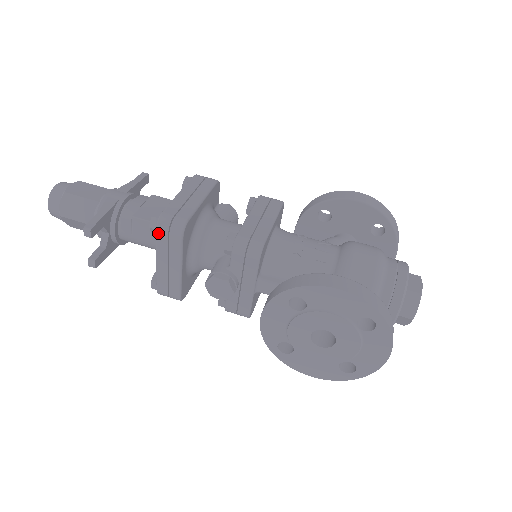
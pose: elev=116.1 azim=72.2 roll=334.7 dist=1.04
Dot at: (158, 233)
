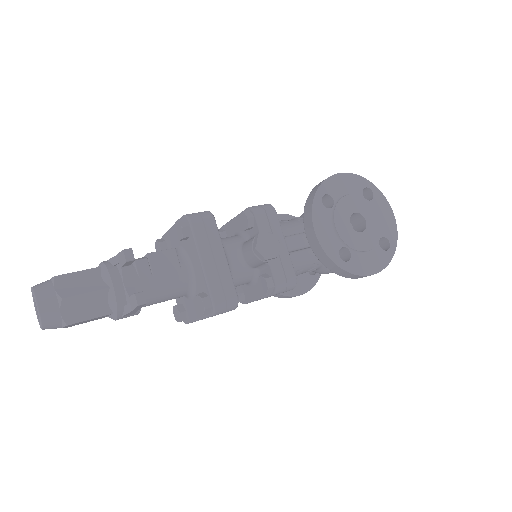
Dot at: (194, 225)
